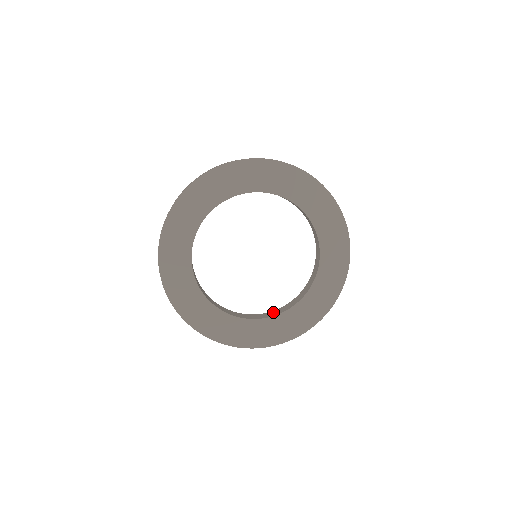
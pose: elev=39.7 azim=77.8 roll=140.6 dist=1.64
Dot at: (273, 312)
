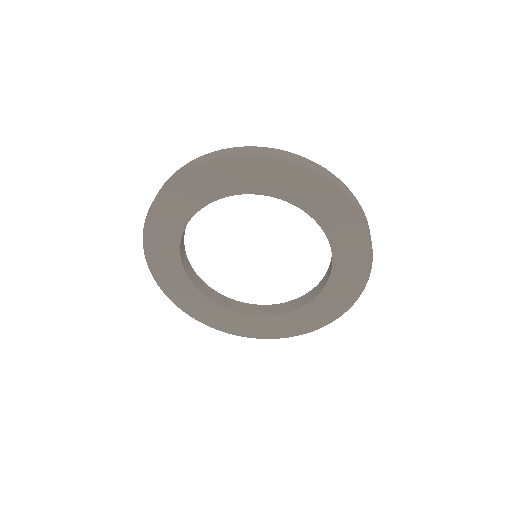
Dot at: (322, 282)
